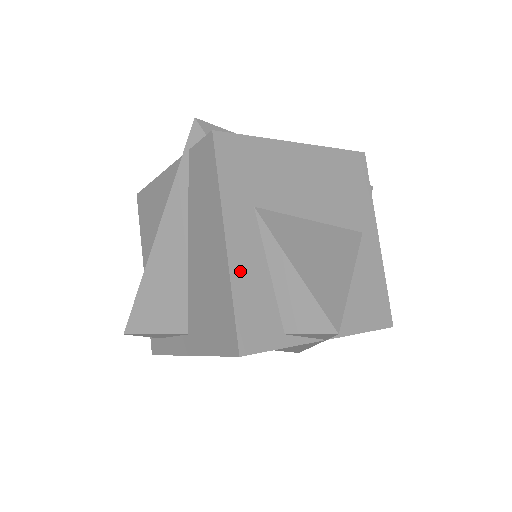
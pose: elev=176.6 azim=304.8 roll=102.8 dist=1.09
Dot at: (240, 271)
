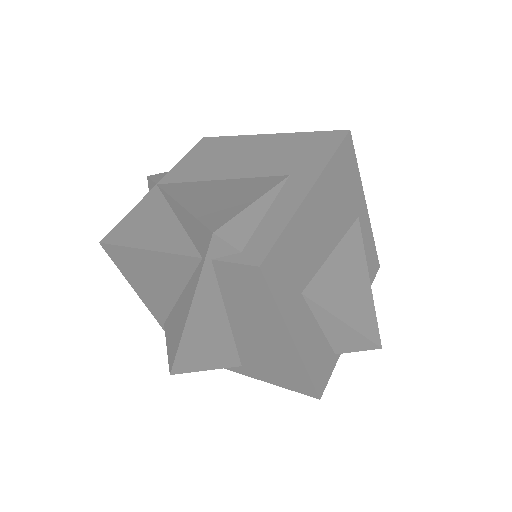
Dot at: (307, 351)
